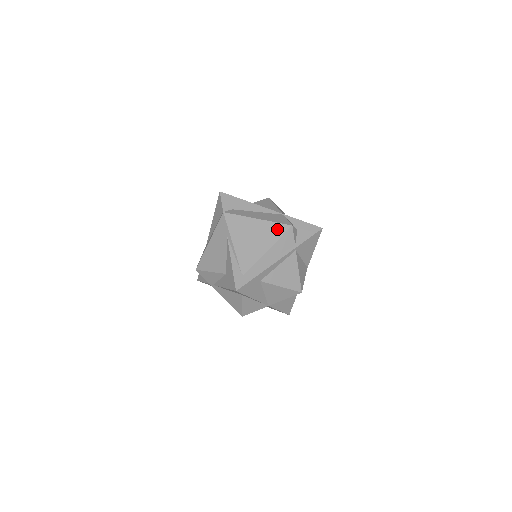
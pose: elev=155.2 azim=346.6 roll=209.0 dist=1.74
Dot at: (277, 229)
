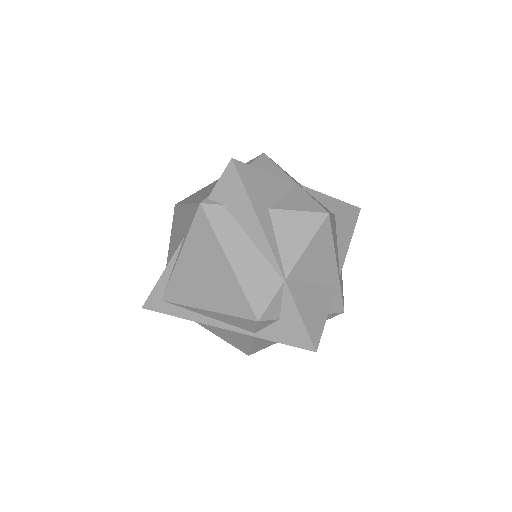
Dot at: (237, 302)
